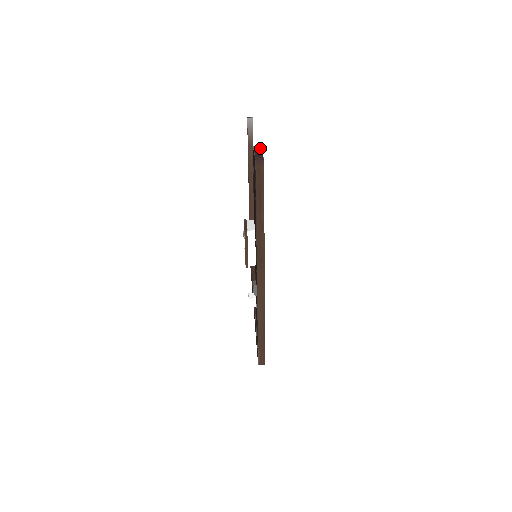
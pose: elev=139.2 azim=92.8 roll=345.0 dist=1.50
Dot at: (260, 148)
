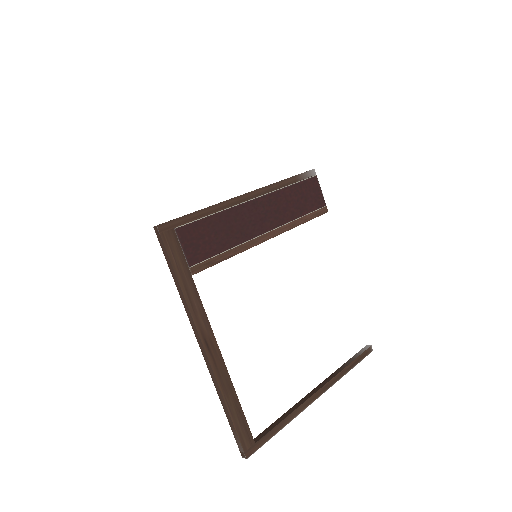
Dot at: occluded
